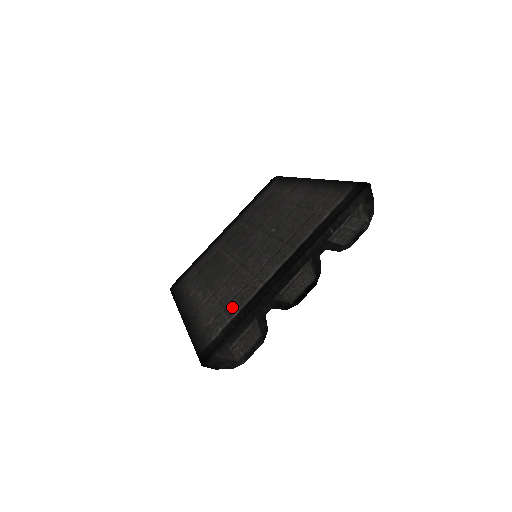
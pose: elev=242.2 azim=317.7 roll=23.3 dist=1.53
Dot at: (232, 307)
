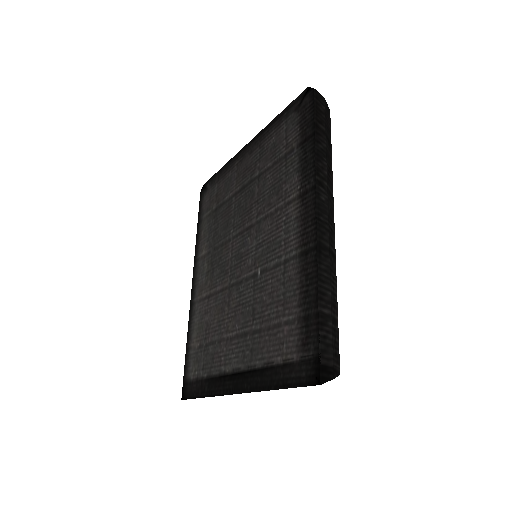
Dot at: (207, 357)
